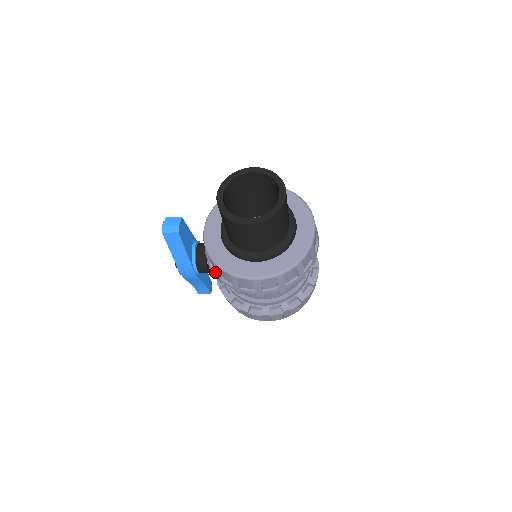
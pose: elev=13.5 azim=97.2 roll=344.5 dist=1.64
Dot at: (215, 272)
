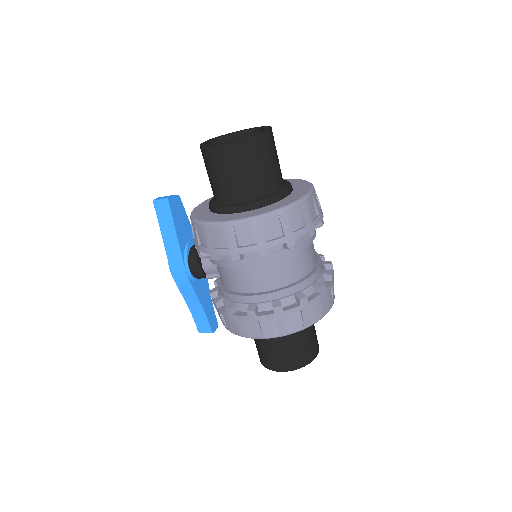
Dot at: occluded
